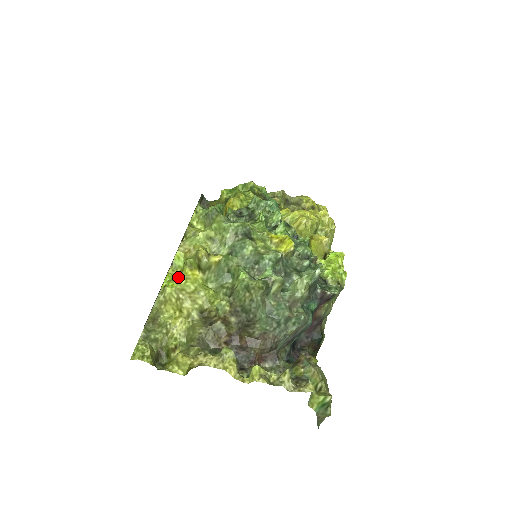
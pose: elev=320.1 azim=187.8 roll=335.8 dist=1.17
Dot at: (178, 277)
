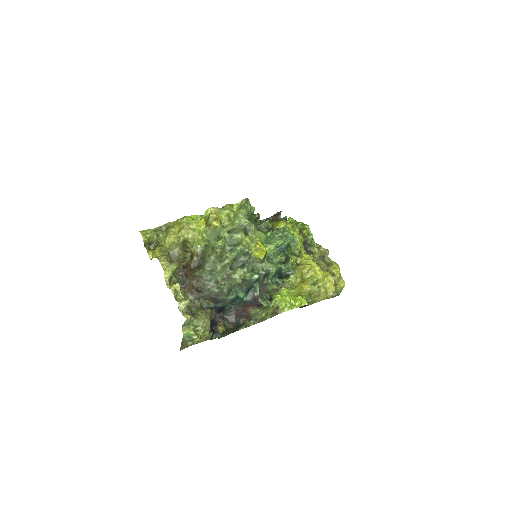
Dot at: occluded
